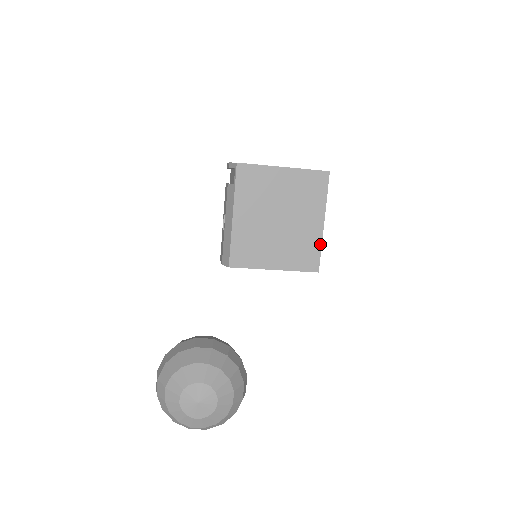
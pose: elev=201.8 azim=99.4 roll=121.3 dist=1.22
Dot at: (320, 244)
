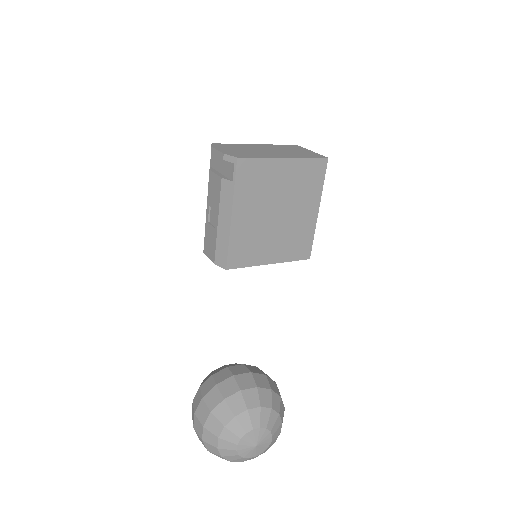
Dot at: (313, 232)
